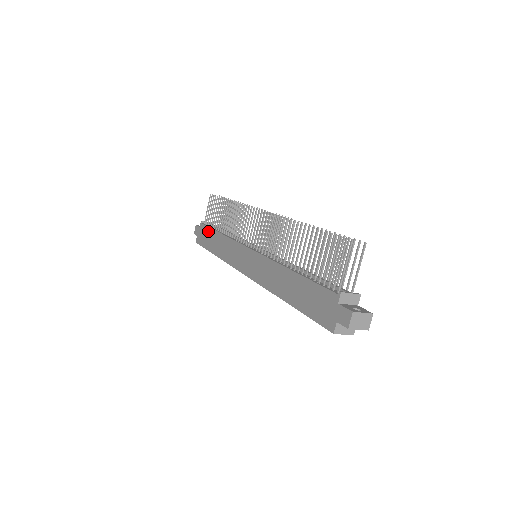
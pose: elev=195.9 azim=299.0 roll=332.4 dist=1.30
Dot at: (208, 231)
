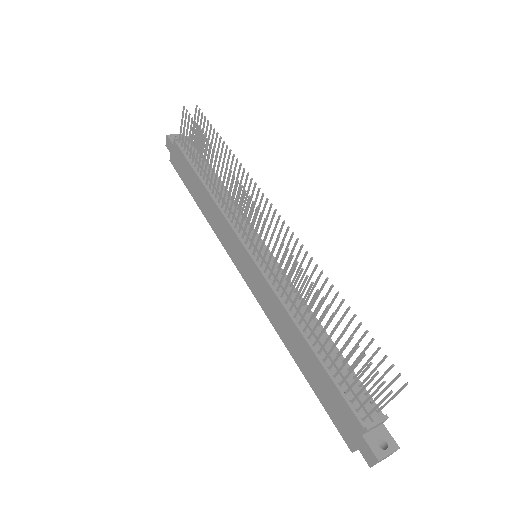
Dot at: (186, 165)
